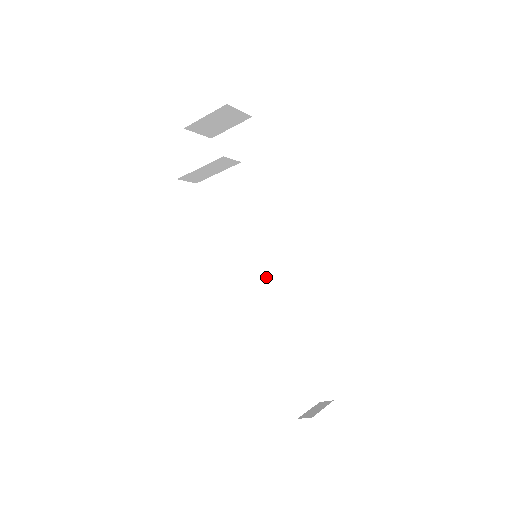
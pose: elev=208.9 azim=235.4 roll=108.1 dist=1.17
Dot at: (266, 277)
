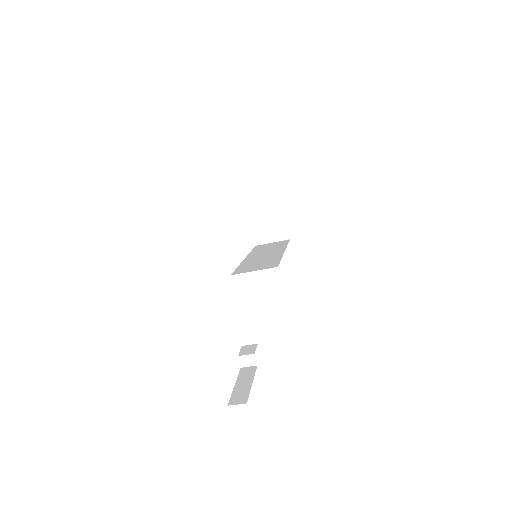
Dot at: (256, 265)
